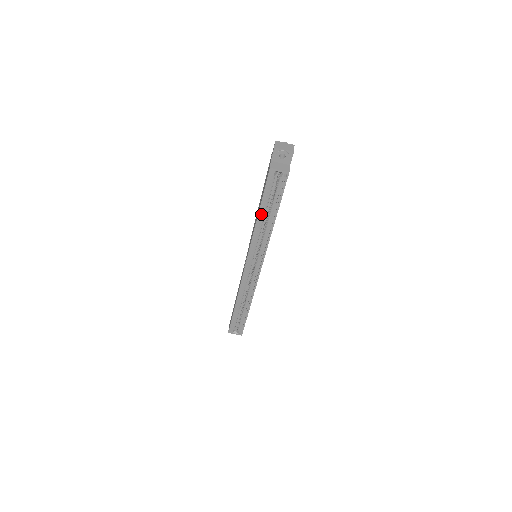
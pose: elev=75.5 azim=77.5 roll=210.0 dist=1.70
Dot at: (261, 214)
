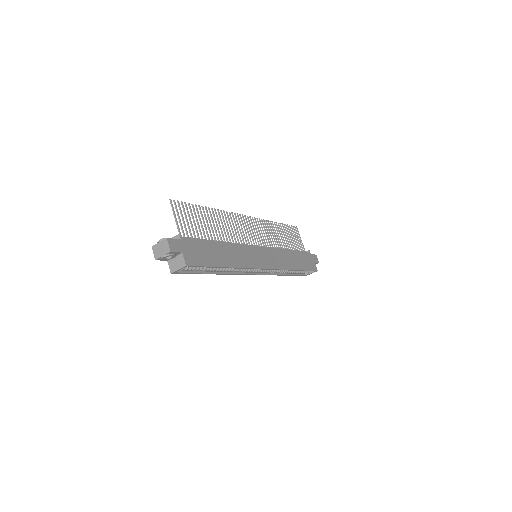
Dot at: (213, 271)
